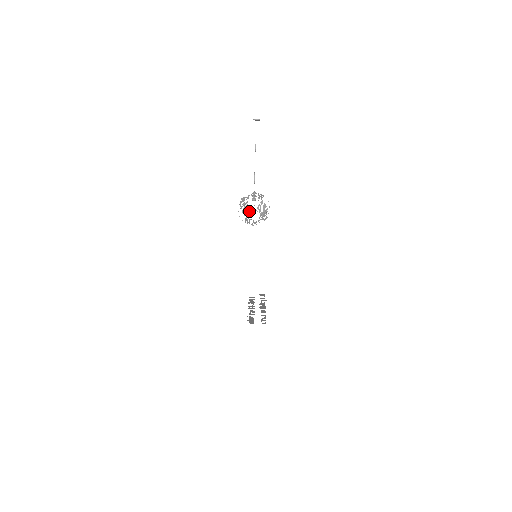
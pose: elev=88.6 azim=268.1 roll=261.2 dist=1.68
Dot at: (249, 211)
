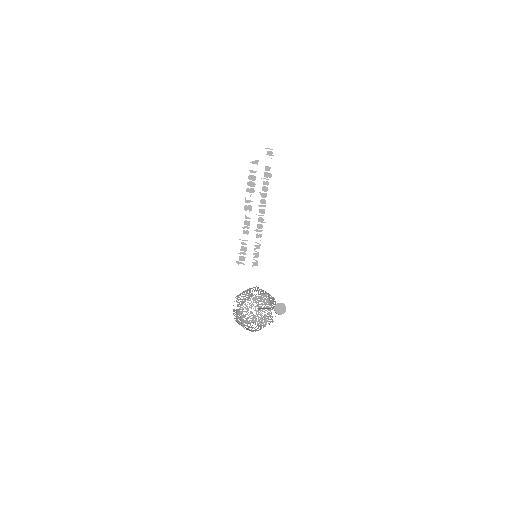
Dot at: occluded
